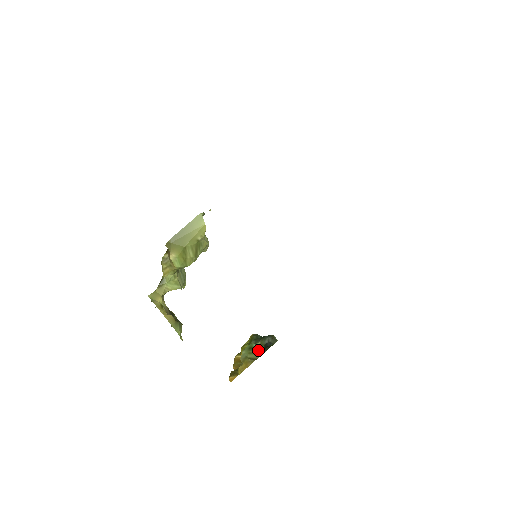
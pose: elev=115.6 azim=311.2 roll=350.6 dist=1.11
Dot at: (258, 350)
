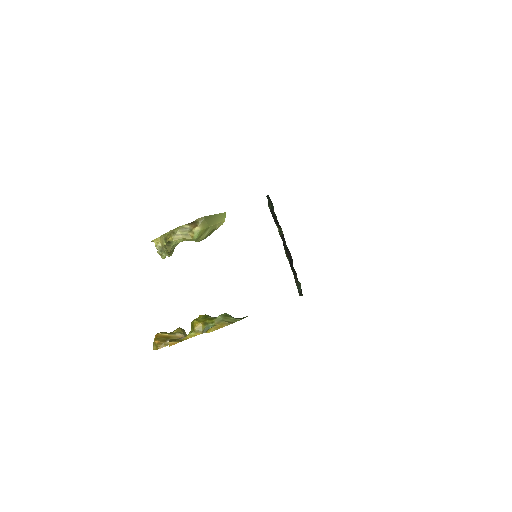
Dot at: (234, 318)
